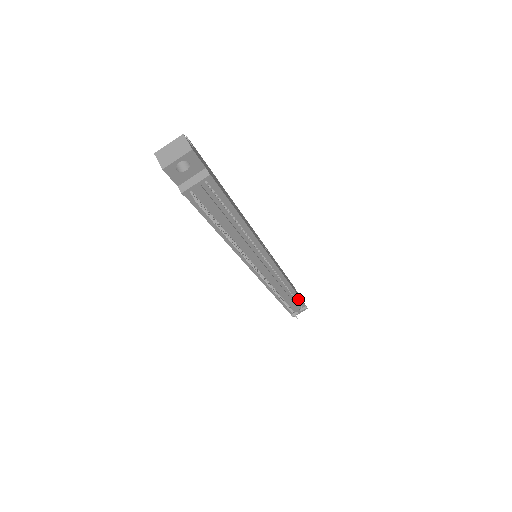
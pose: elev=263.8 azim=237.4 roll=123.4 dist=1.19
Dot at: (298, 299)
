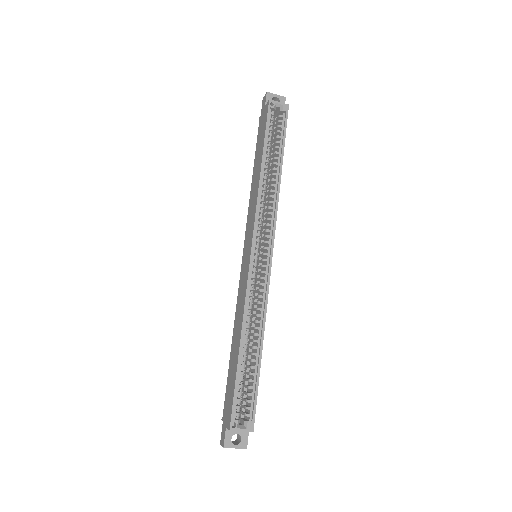
Dot at: occluded
